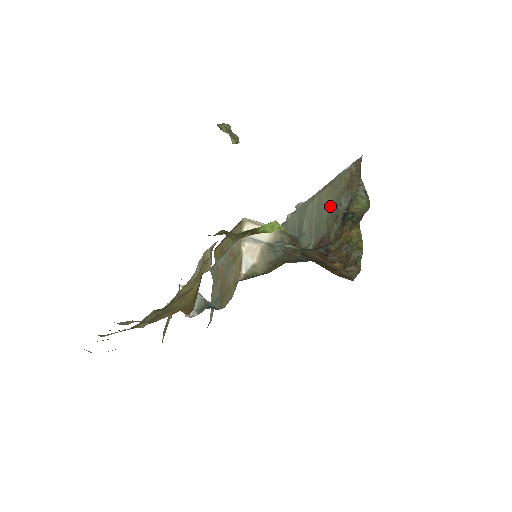
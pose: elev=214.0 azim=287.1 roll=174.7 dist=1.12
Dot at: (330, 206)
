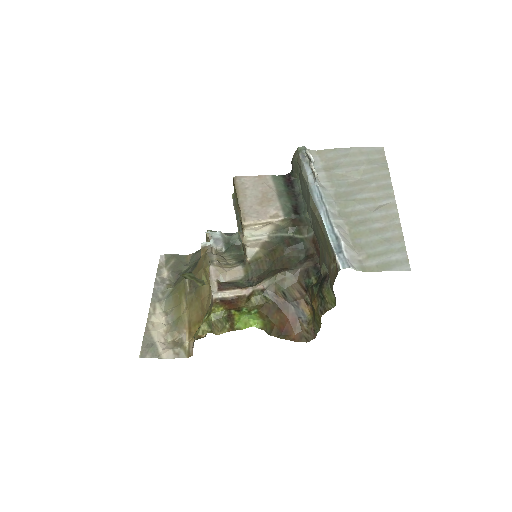
Dot at: (322, 243)
